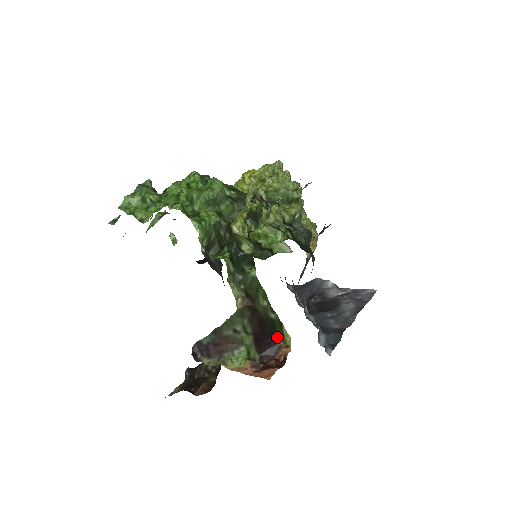
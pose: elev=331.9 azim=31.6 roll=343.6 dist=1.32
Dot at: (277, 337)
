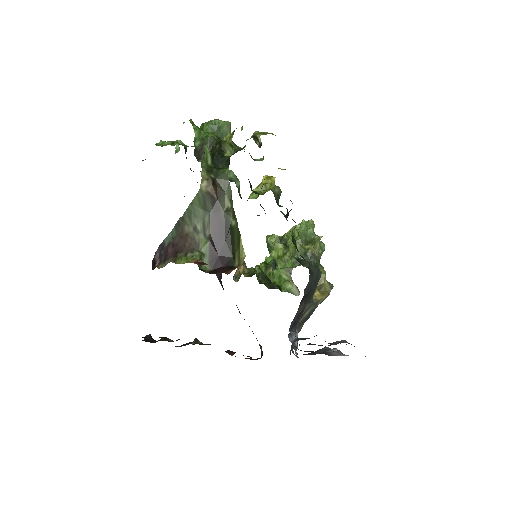
Dot at: (234, 259)
